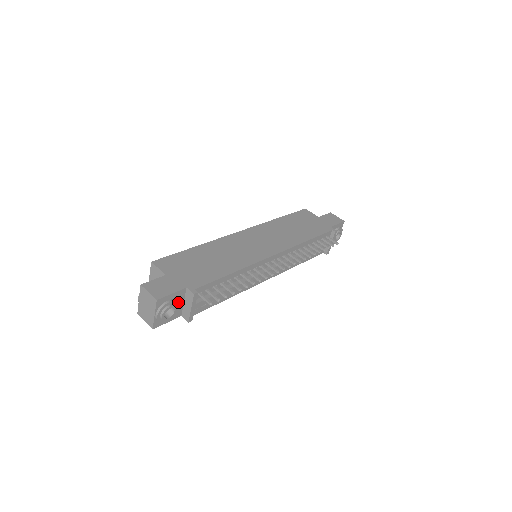
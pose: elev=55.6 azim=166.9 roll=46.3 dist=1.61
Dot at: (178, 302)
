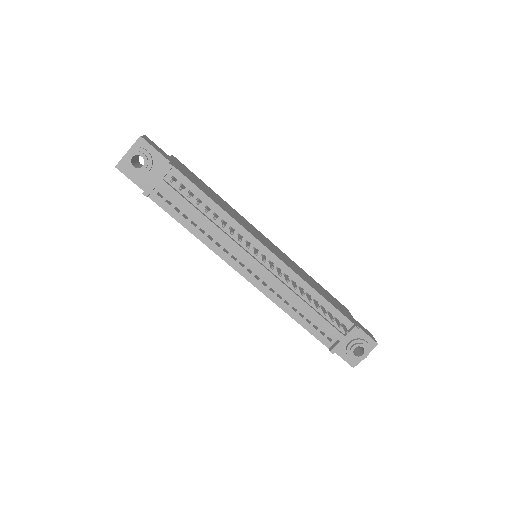
Dot at: (153, 169)
